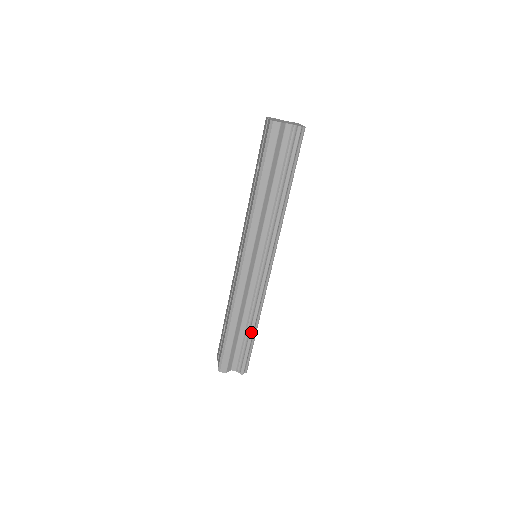
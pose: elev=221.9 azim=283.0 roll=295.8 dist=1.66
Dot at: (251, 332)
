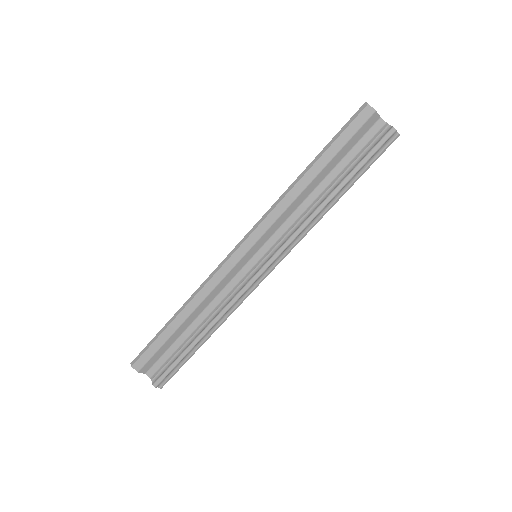
Dot at: (196, 340)
